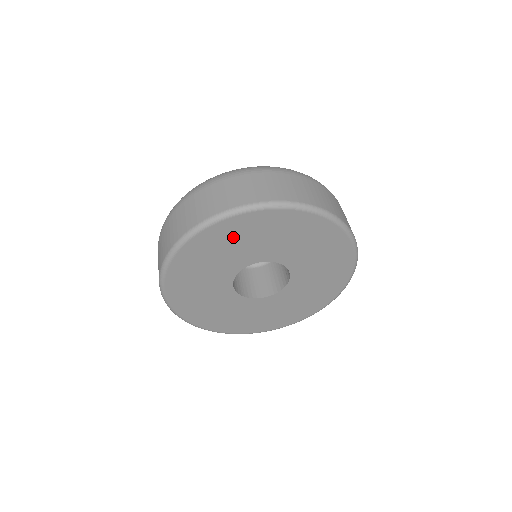
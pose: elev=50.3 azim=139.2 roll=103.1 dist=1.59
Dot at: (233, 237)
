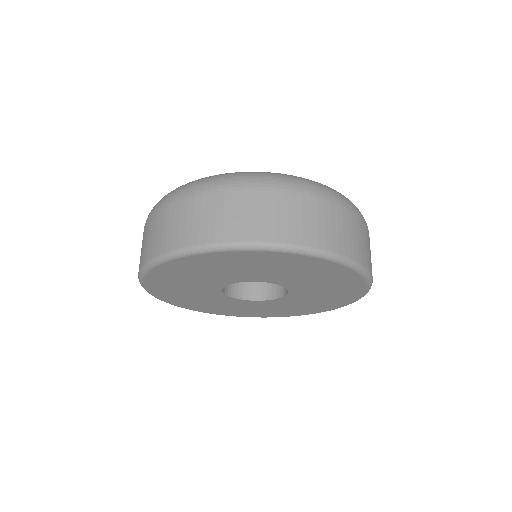
Dot at: (290, 266)
